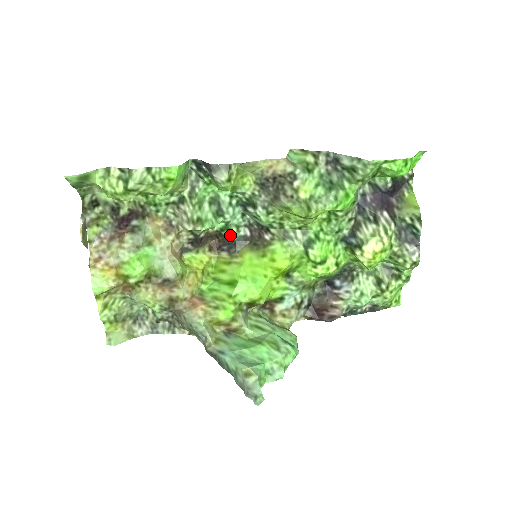
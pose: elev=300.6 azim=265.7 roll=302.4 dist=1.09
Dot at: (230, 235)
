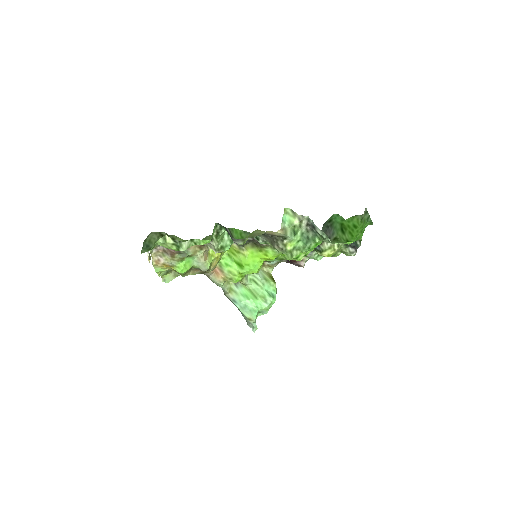
Dot at: occluded
